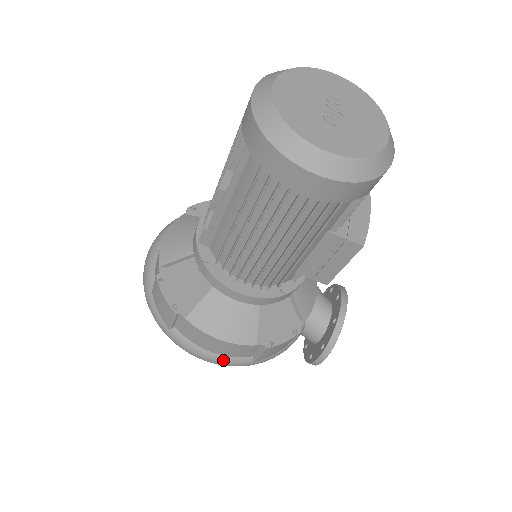
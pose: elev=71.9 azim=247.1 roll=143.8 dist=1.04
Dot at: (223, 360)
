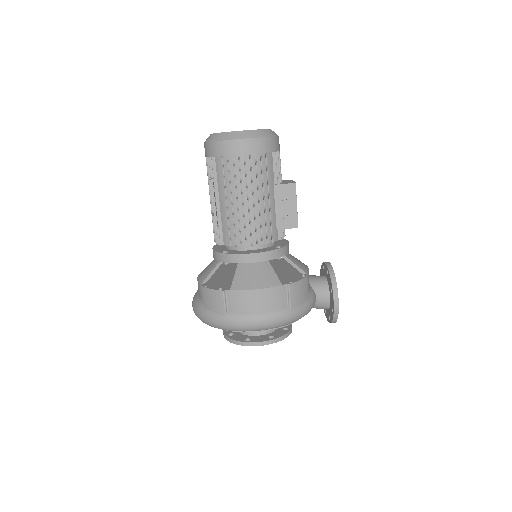
Dot at: (270, 315)
